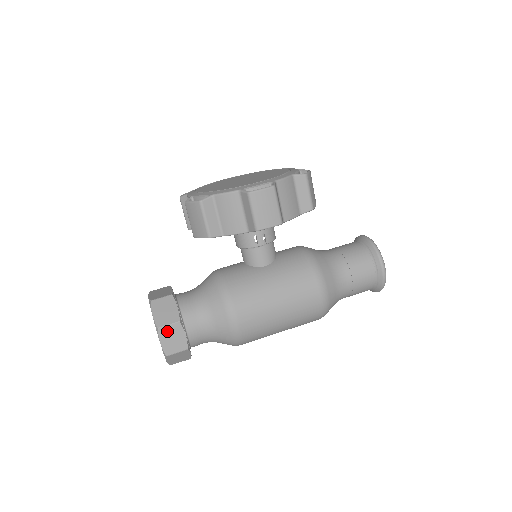
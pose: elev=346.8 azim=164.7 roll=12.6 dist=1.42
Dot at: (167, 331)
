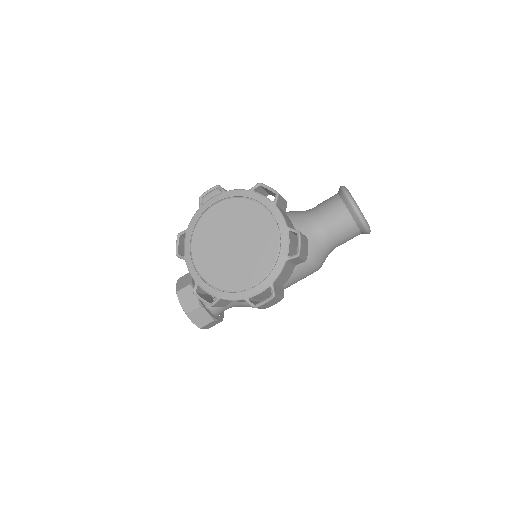
Dot at: (206, 326)
